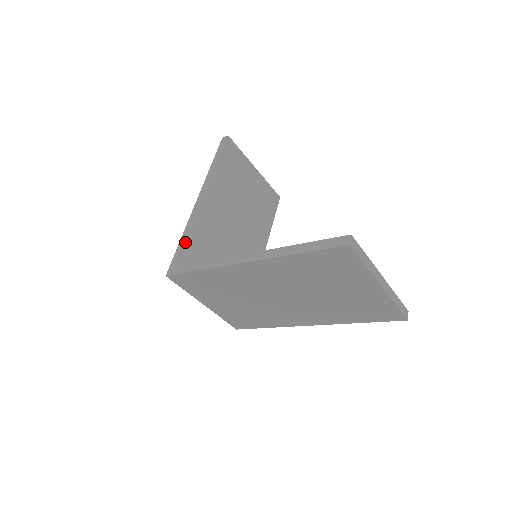
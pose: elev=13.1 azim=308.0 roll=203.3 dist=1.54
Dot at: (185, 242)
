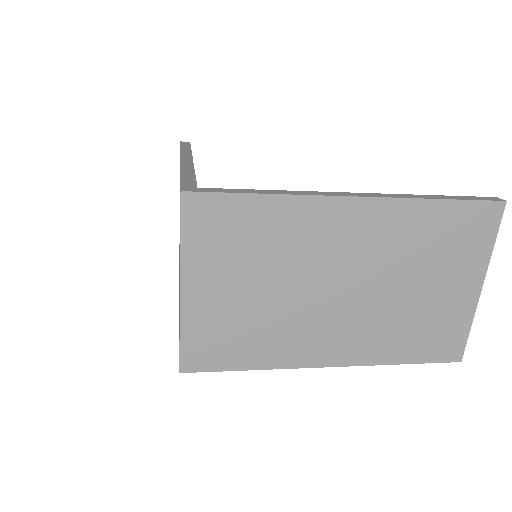
Dot at: (195, 176)
